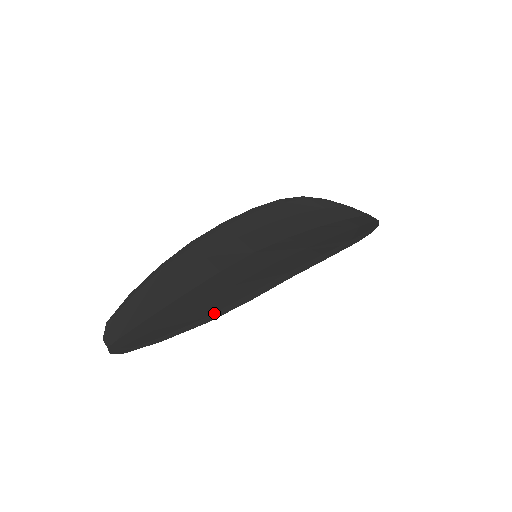
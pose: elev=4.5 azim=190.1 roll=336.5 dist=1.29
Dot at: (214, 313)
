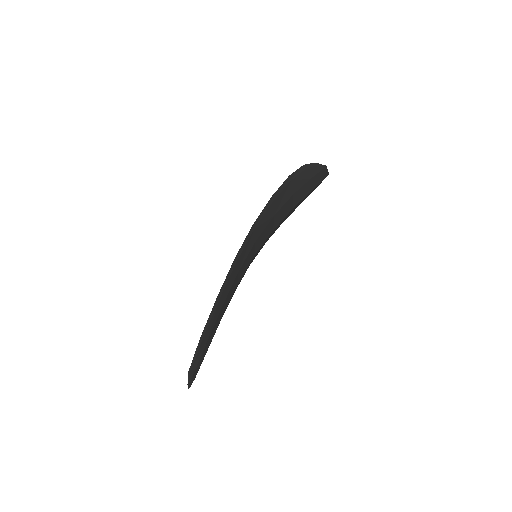
Dot at: (221, 290)
